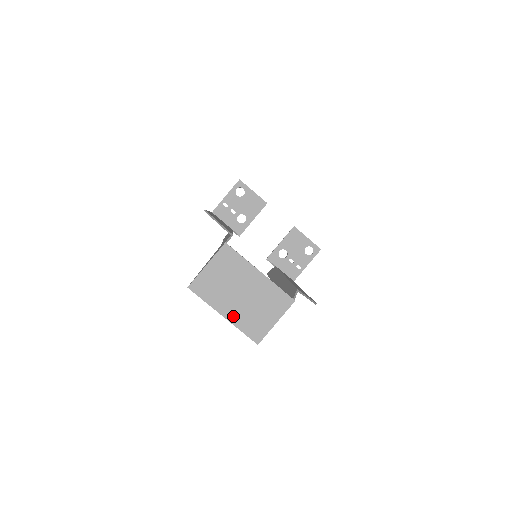
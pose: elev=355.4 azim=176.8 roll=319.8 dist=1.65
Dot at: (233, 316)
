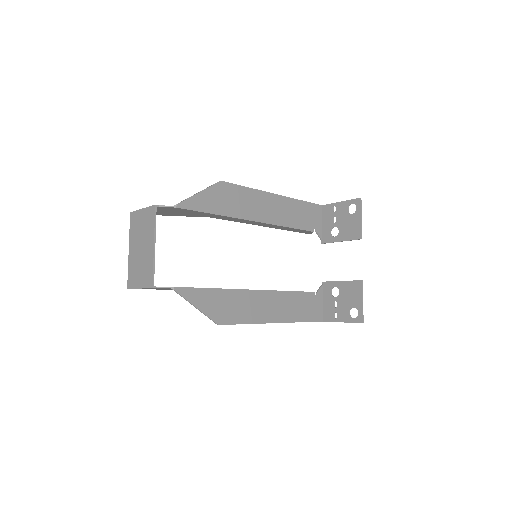
Dot at: (131, 256)
